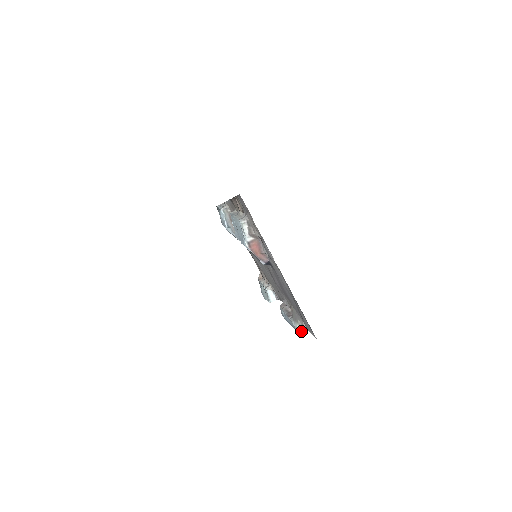
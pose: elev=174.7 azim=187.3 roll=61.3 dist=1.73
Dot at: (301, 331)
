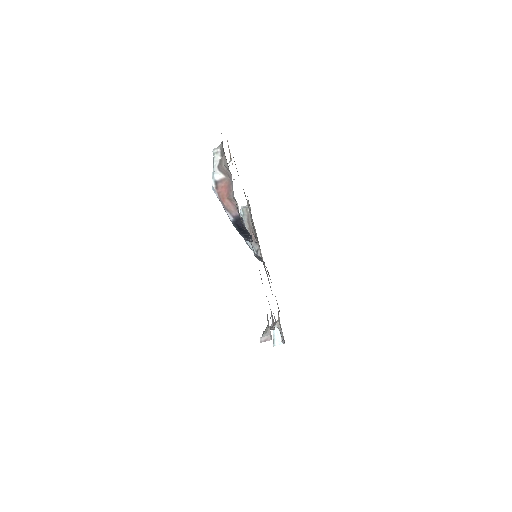
Dot at: (262, 338)
